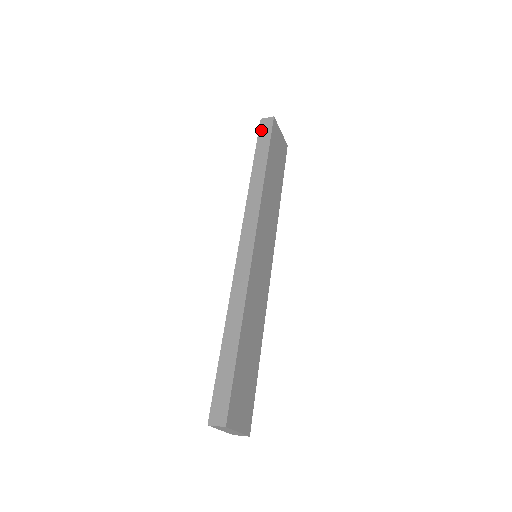
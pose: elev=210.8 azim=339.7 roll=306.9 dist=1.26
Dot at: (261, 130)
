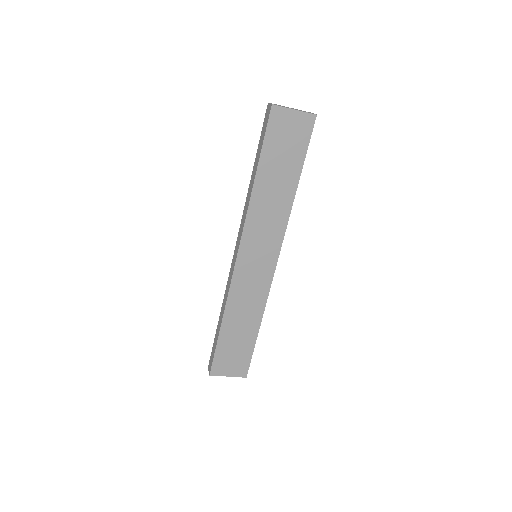
Dot at: (264, 121)
